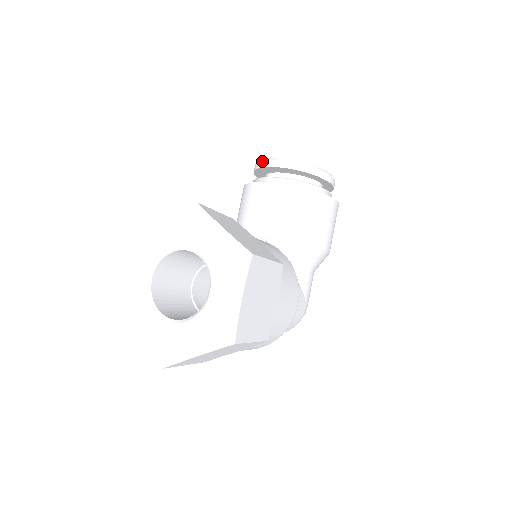
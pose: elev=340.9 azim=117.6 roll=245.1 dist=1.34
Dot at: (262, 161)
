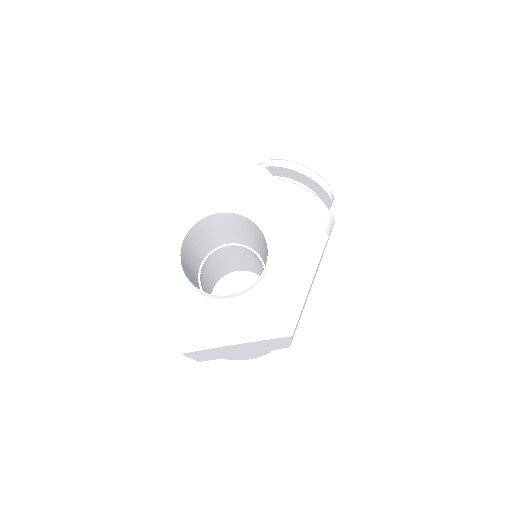
Dot at: (275, 160)
